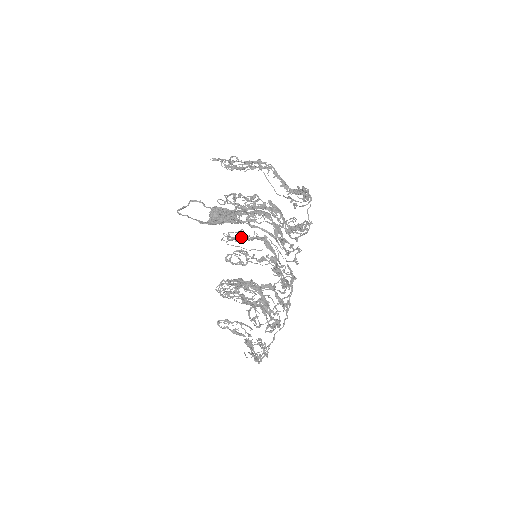
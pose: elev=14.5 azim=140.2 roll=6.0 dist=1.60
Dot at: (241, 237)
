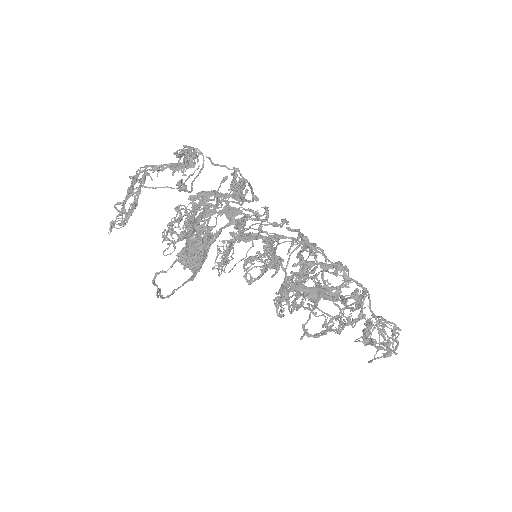
Dot at: (222, 257)
